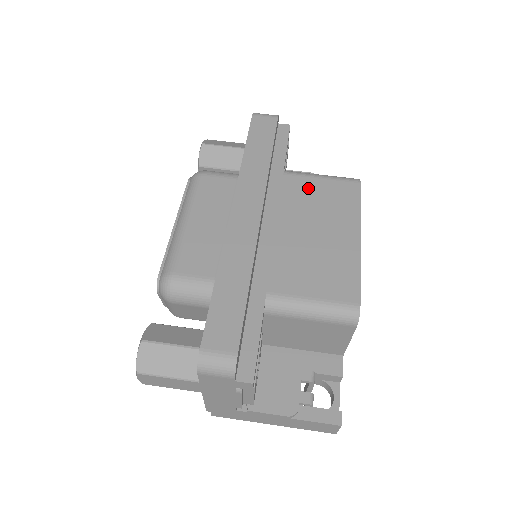
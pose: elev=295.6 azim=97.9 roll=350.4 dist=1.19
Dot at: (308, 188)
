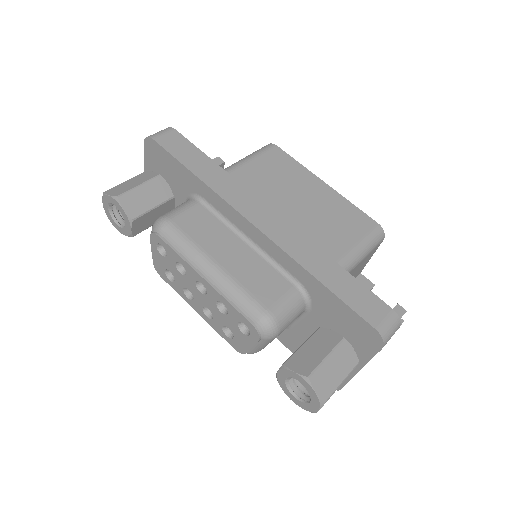
Dot at: (256, 173)
